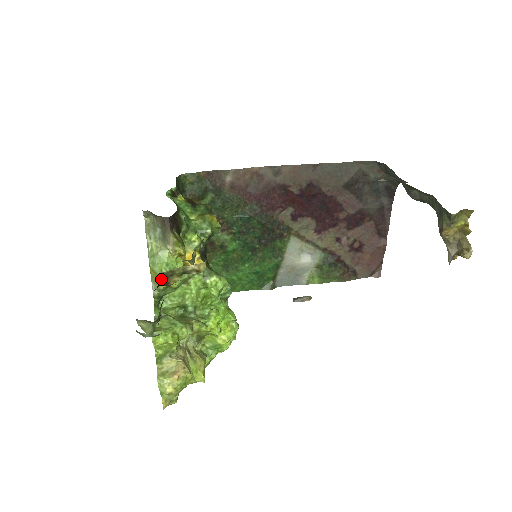
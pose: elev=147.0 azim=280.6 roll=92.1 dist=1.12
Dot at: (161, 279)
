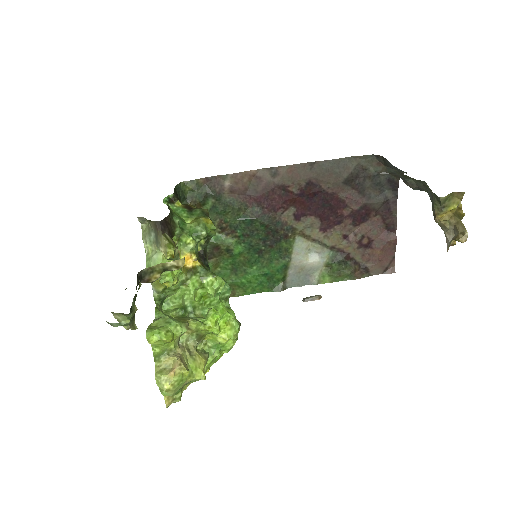
Dot at: (141, 276)
